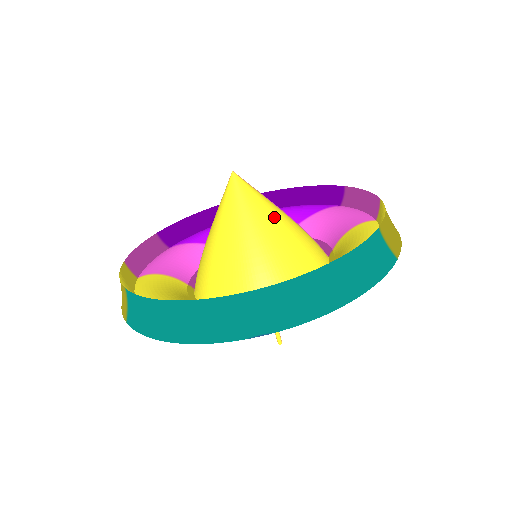
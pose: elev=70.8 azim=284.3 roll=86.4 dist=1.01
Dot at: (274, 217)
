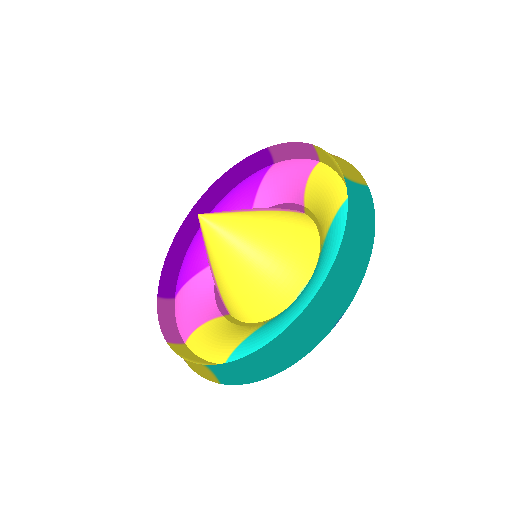
Dot at: (255, 223)
